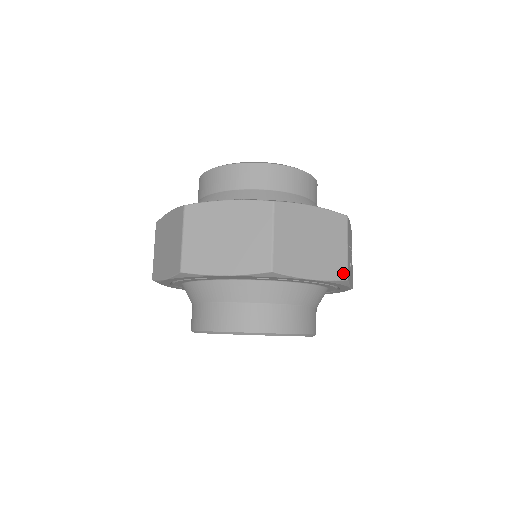
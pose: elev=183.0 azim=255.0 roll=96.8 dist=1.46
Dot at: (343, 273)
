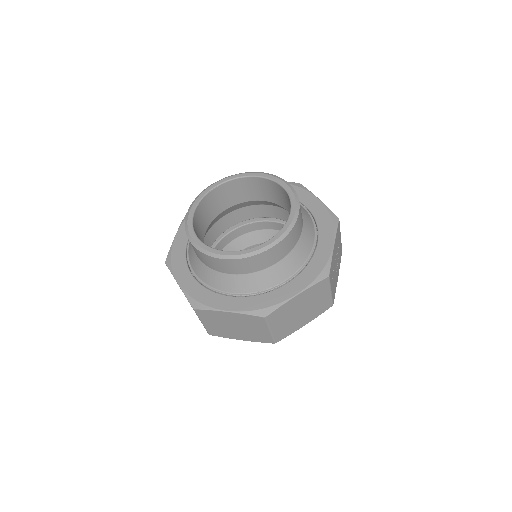
Dot at: (329, 305)
